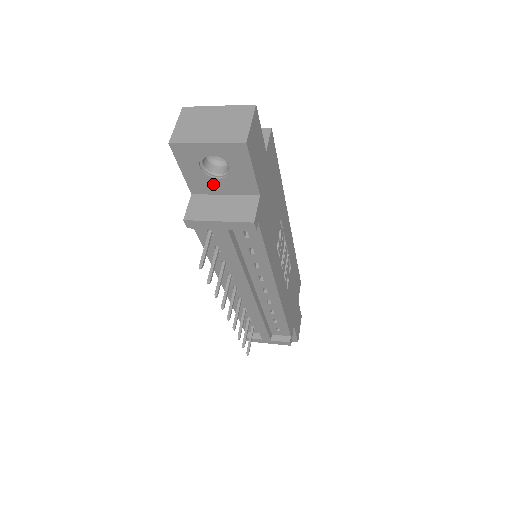
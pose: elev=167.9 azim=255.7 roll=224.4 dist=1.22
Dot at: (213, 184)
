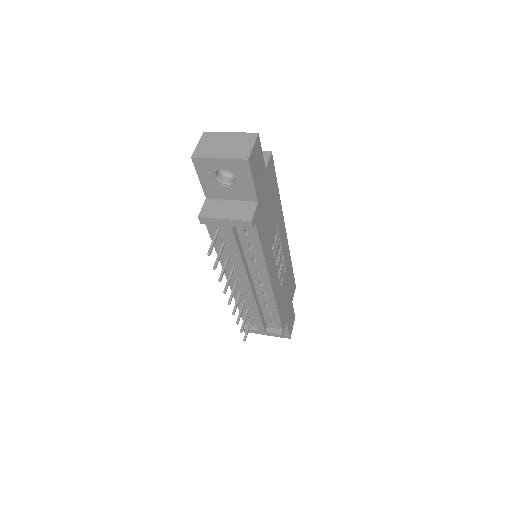
Dot at: (223, 191)
